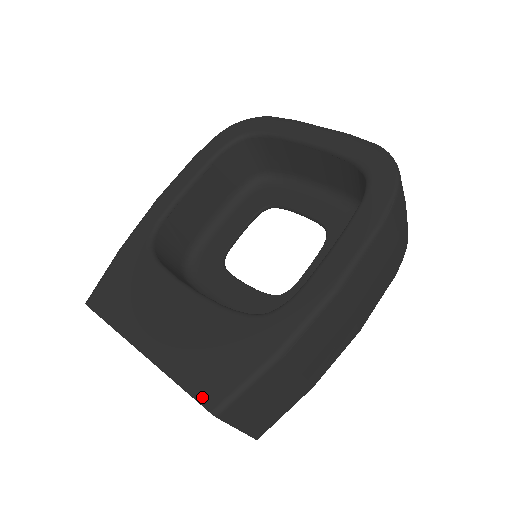
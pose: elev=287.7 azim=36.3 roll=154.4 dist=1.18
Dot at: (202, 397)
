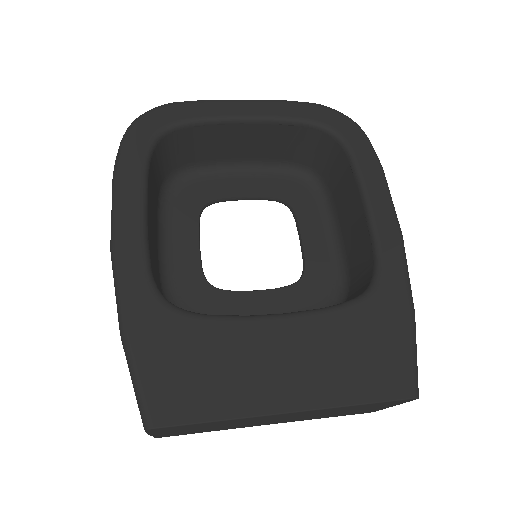
Dot at: (396, 393)
